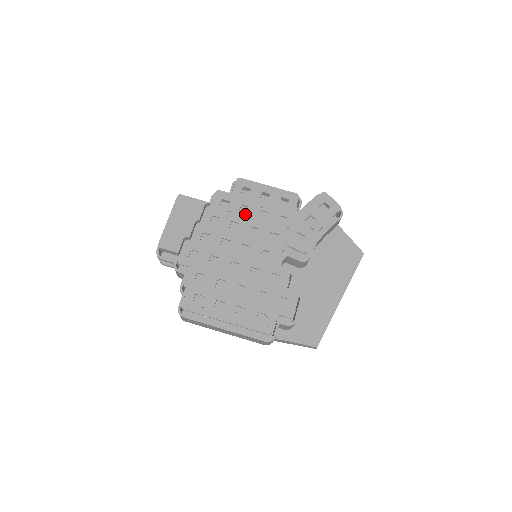
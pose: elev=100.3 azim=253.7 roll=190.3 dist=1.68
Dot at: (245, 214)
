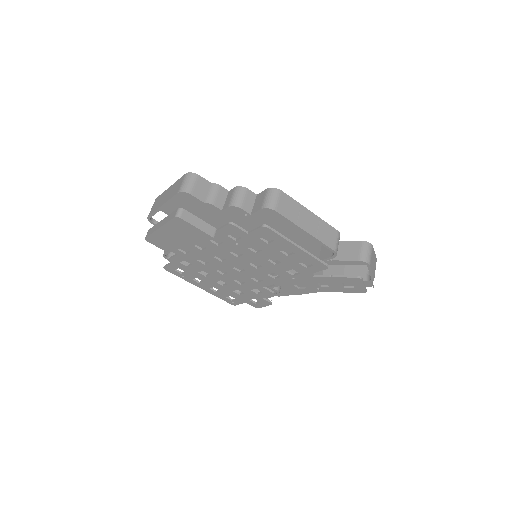
Dot at: (254, 253)
